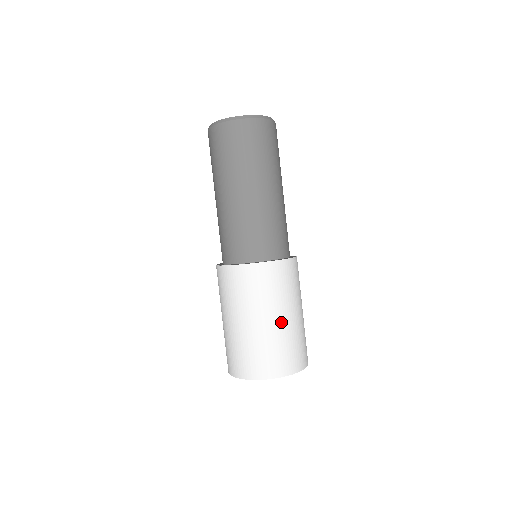
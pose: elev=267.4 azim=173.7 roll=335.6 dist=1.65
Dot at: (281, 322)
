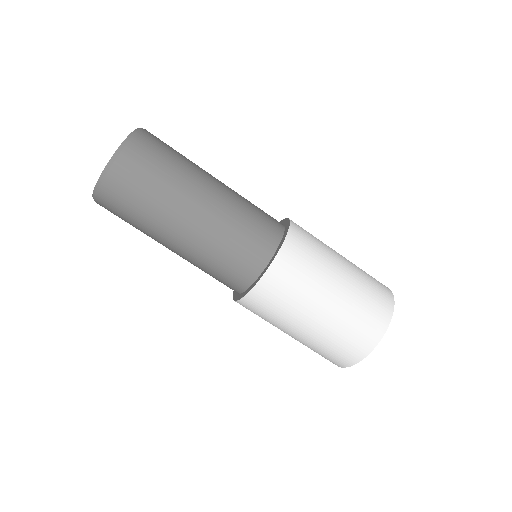
Dot at: (303, 334)
